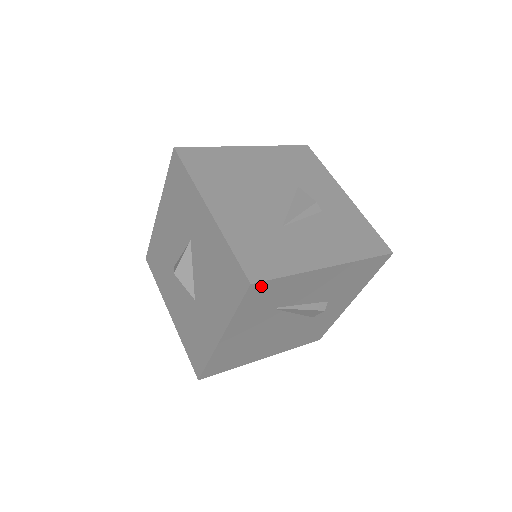
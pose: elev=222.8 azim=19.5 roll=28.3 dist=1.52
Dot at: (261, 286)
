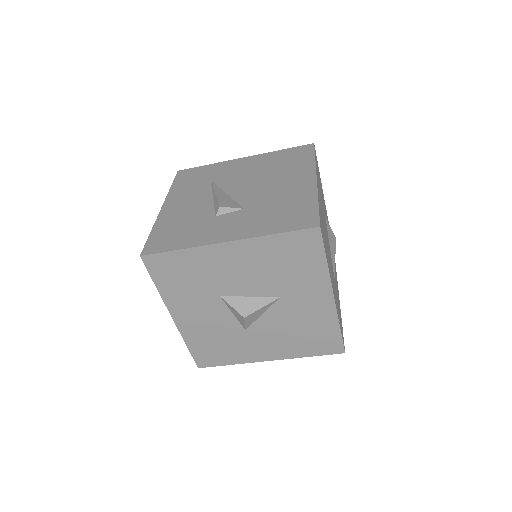
Dot at: occluded
